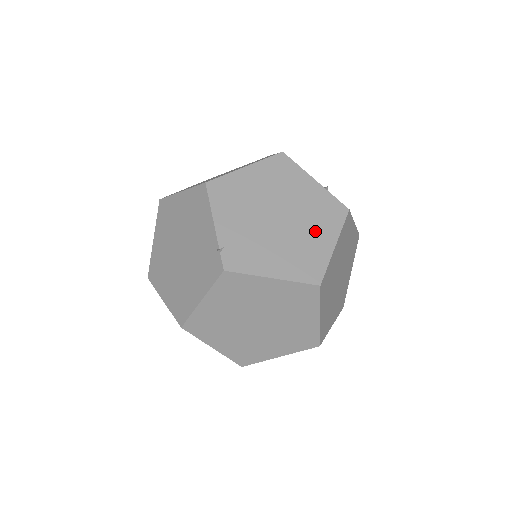
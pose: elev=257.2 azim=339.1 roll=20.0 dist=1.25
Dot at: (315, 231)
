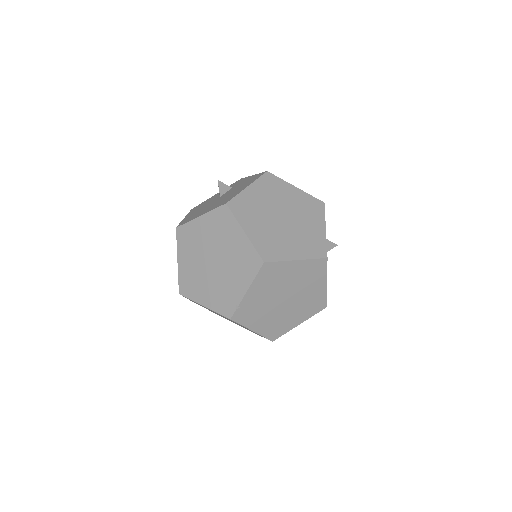
Dot at: (297, 313)
